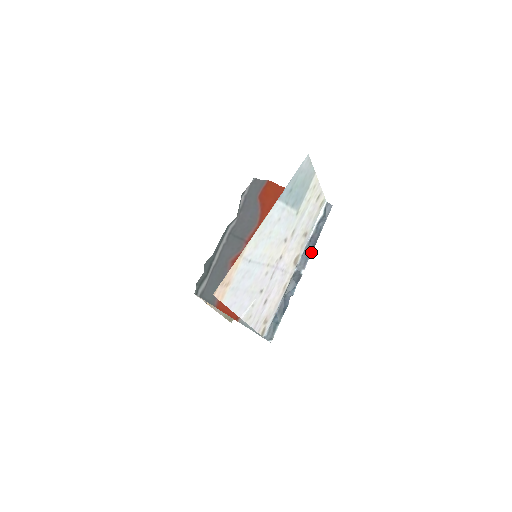
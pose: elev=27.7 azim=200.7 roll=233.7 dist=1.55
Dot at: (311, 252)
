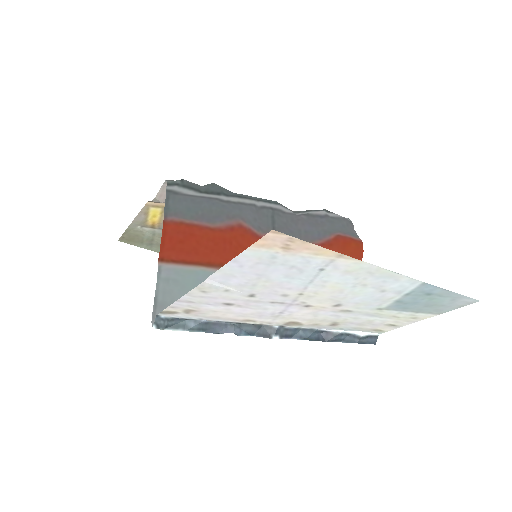
Dot at: (307, 339)
